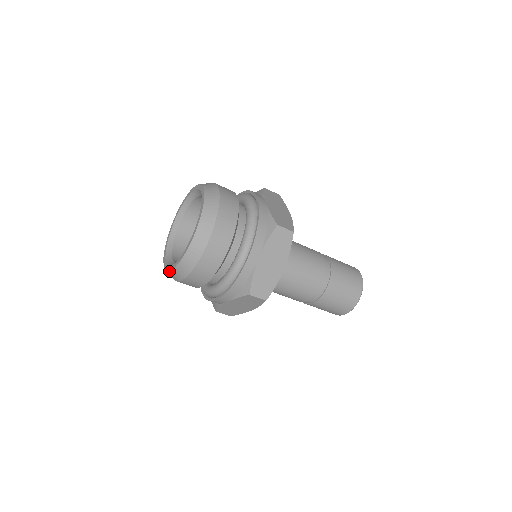
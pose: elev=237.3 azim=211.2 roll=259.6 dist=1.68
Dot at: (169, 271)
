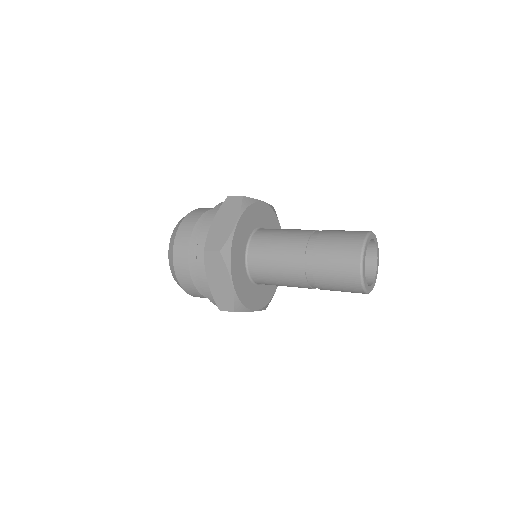
Dot at: occluded
